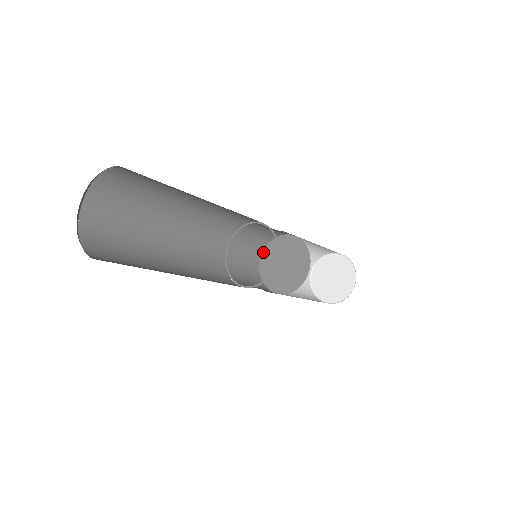
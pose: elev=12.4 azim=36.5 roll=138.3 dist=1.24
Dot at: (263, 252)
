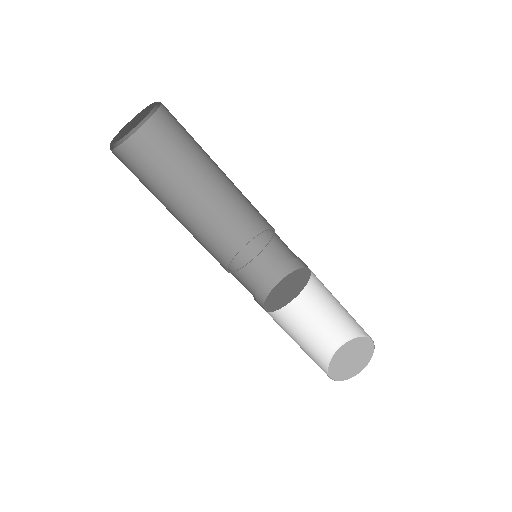
Dot at: (271, 290)
